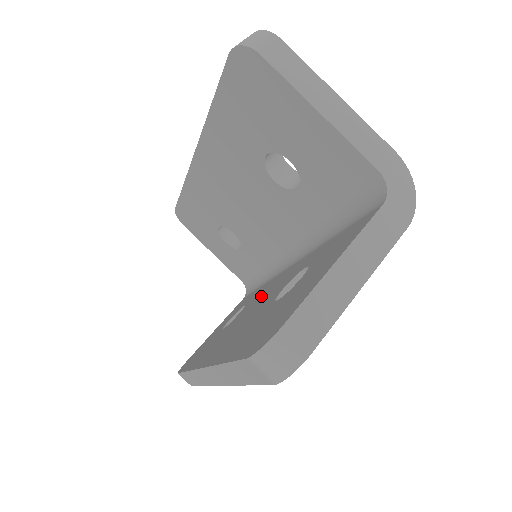
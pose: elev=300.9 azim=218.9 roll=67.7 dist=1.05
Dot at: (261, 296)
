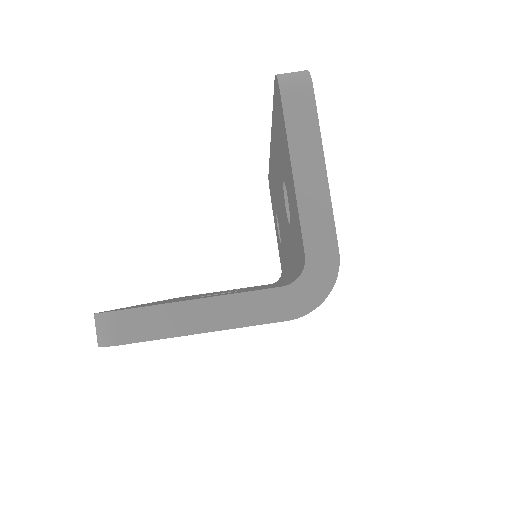
Dot at: occluded
